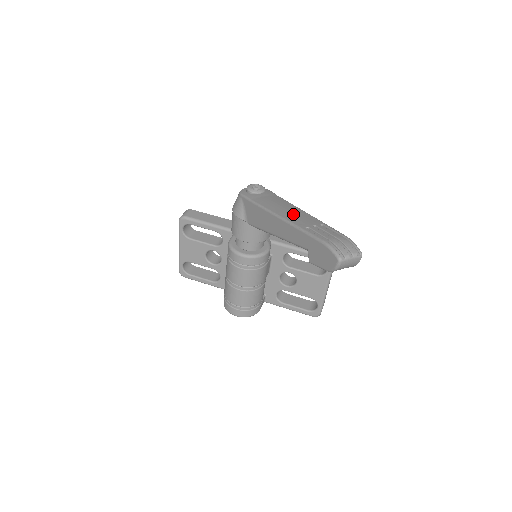
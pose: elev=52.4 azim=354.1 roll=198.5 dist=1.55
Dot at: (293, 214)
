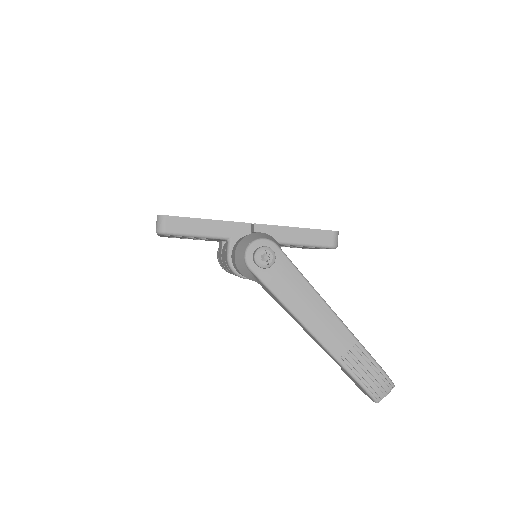
Dot at: (322, 324)
